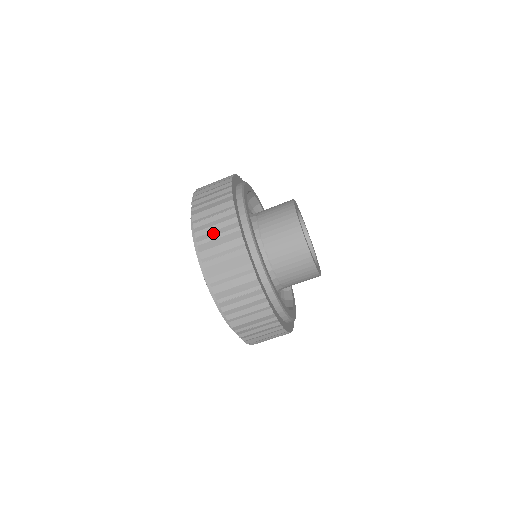
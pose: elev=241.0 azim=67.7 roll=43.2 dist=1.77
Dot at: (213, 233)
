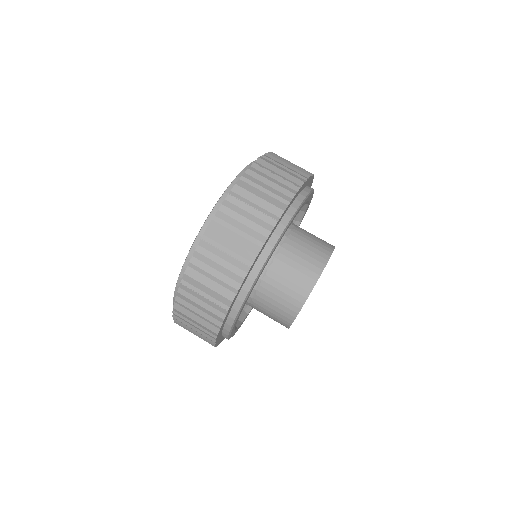
Dot at: occluded
